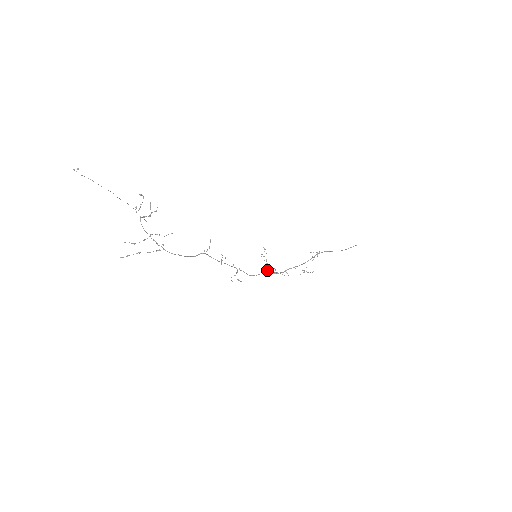
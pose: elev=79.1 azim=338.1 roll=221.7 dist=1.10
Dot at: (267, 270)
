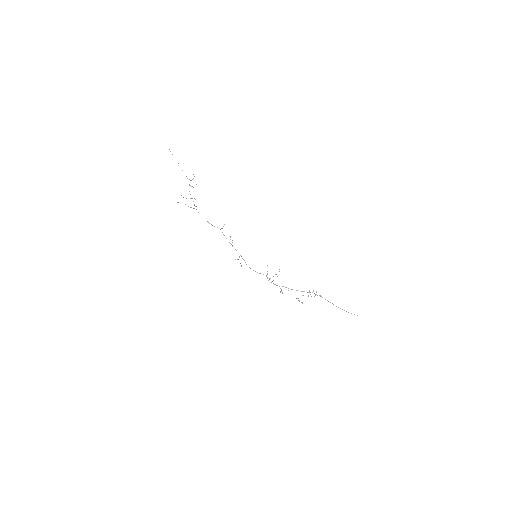
Dot at: occluded
